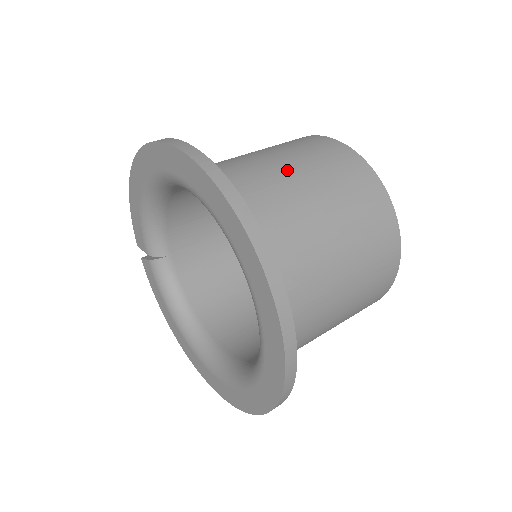
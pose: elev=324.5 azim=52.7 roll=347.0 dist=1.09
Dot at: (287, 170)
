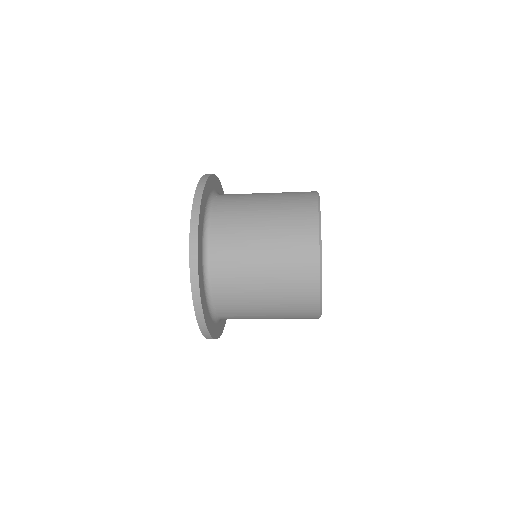
Dot at: (262, 199)
